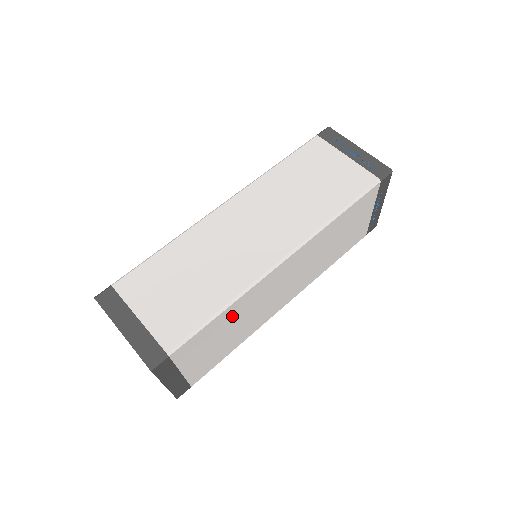
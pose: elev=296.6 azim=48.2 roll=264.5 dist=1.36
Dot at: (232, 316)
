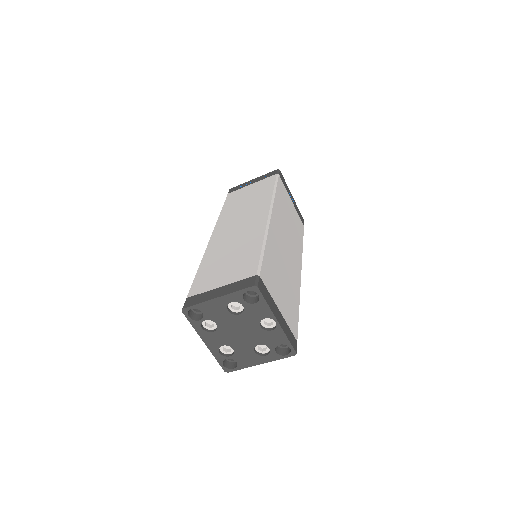
Dot at: (274, 258)
